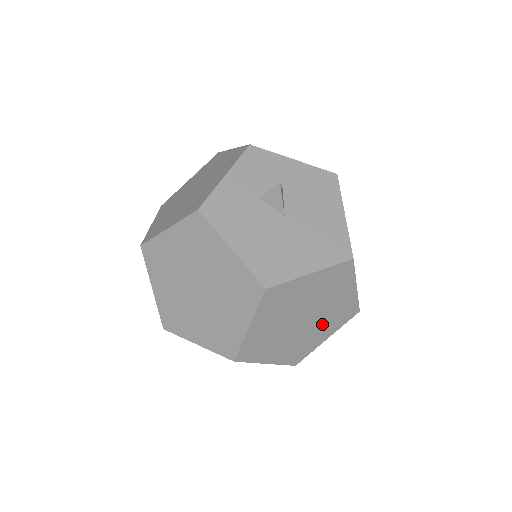
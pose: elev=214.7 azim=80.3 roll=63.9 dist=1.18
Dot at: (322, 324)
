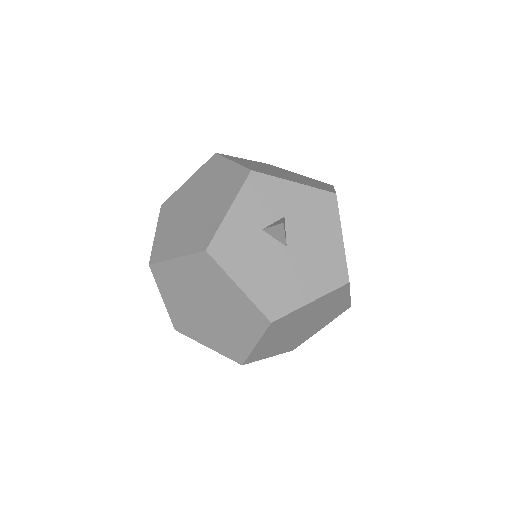
Dot at: (318, 323)
